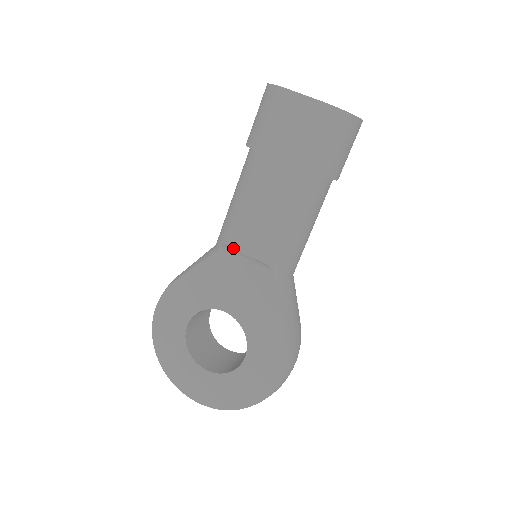
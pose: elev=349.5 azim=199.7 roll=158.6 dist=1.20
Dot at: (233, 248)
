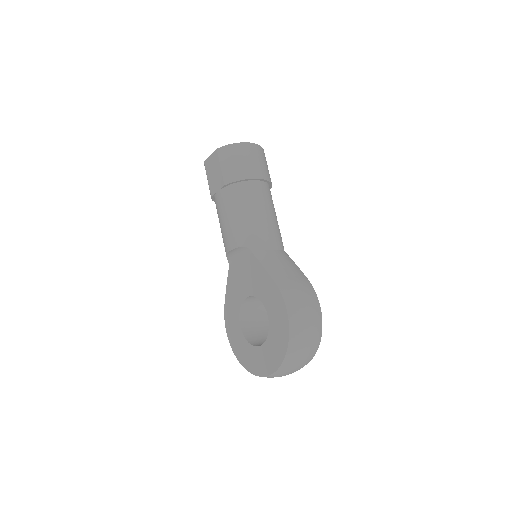
Dot at: (227, 253)
